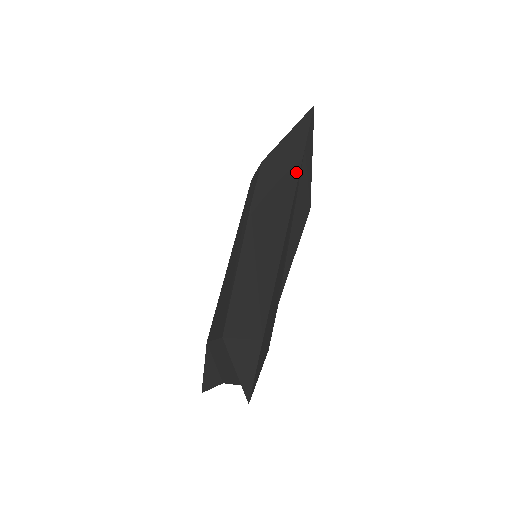
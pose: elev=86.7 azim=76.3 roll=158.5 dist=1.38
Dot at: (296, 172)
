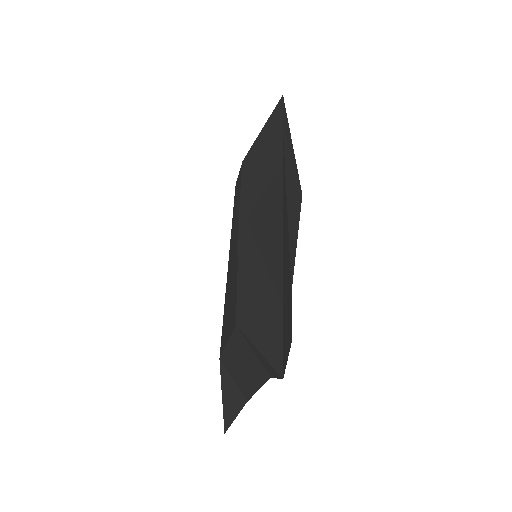
Dot at: (279, 150)
